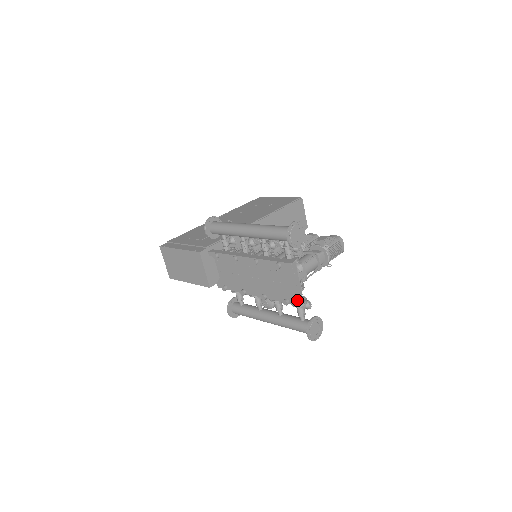
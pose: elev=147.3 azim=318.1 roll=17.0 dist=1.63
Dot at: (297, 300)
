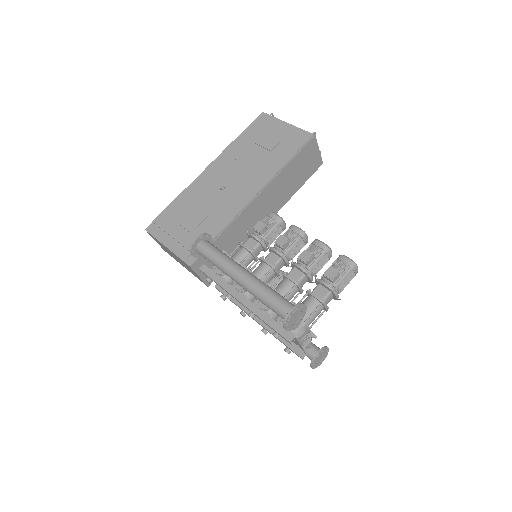
Dot at: (299, 356)
